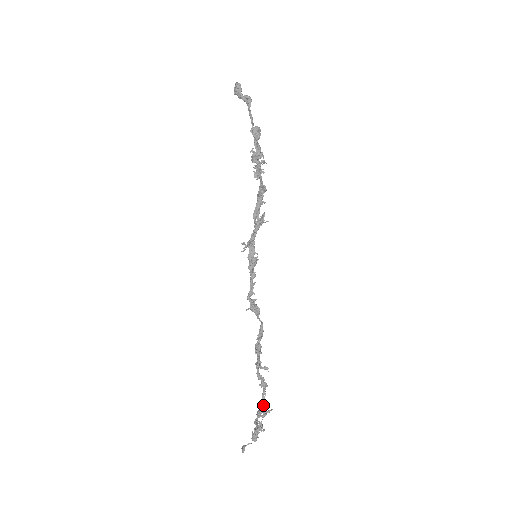
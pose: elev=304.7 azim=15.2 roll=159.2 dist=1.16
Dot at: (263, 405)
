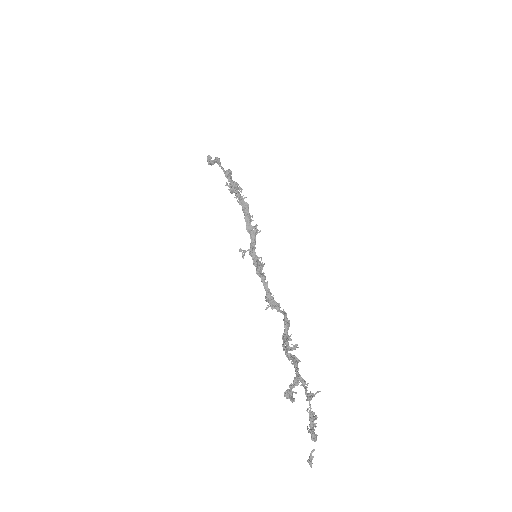
Dot at: (295, 377)
